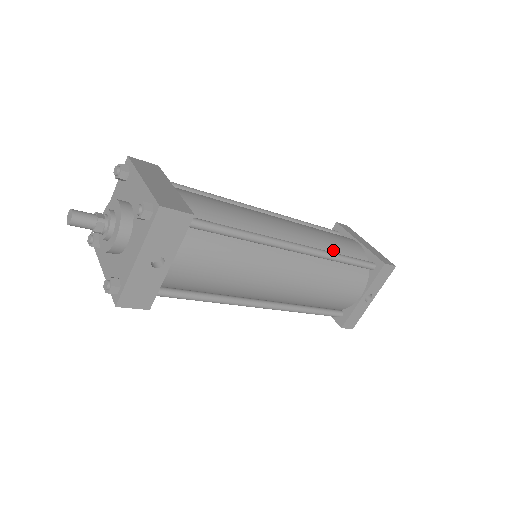
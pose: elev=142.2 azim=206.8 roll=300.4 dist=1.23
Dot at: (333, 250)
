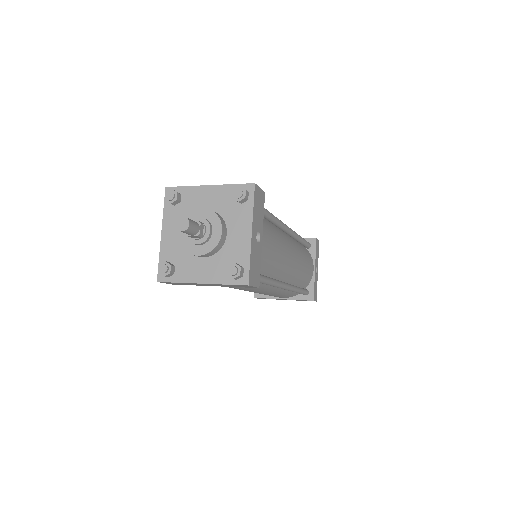
Dot at: occluded
